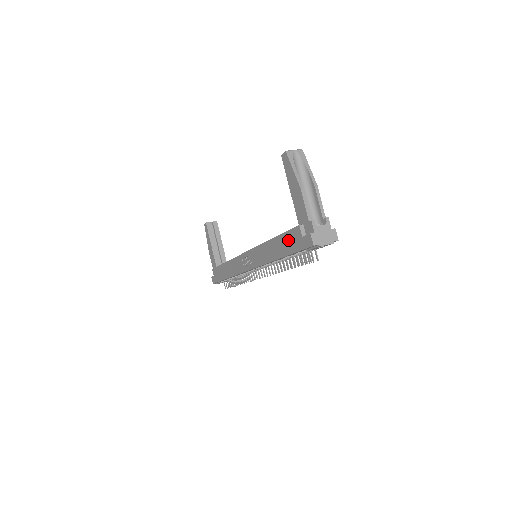
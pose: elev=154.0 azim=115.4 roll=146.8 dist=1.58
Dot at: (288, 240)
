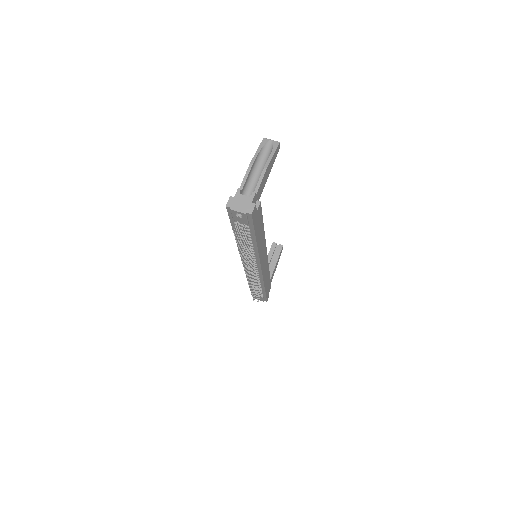
Dot at: occluded
